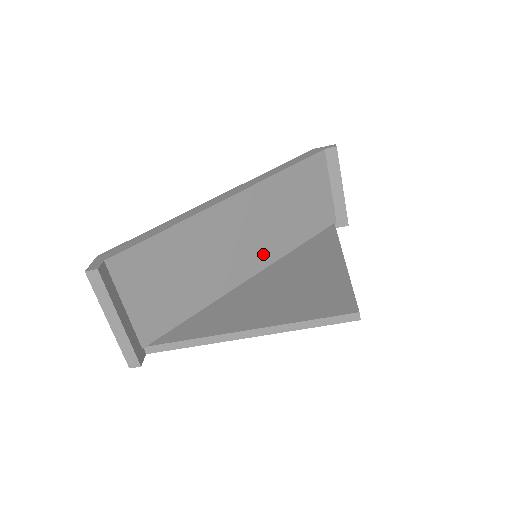
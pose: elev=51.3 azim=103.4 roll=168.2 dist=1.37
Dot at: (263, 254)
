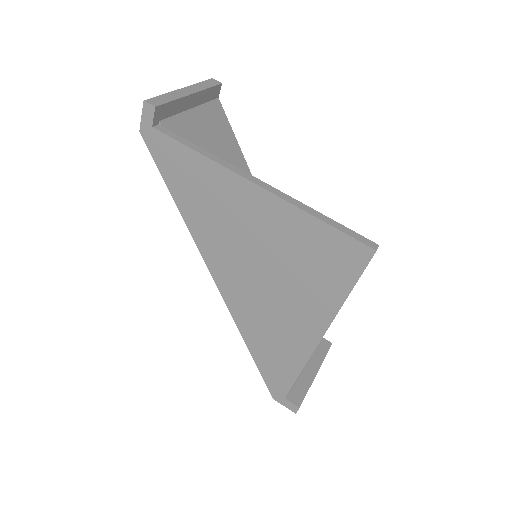
Dot at: occluded
